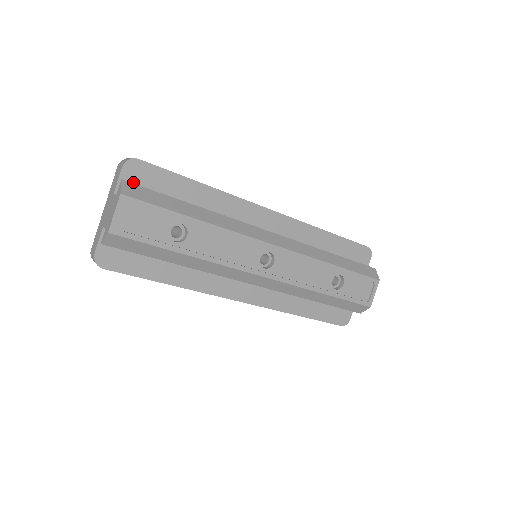
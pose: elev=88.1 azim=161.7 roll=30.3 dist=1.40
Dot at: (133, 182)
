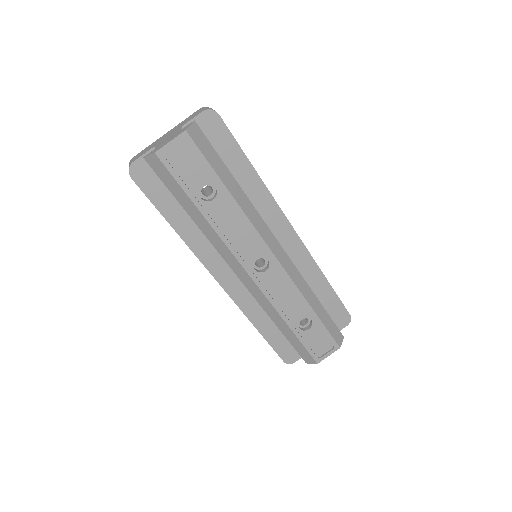
Dot at: (202, 129)
